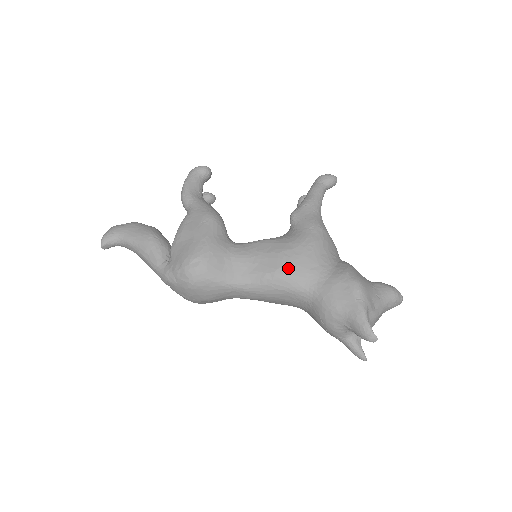
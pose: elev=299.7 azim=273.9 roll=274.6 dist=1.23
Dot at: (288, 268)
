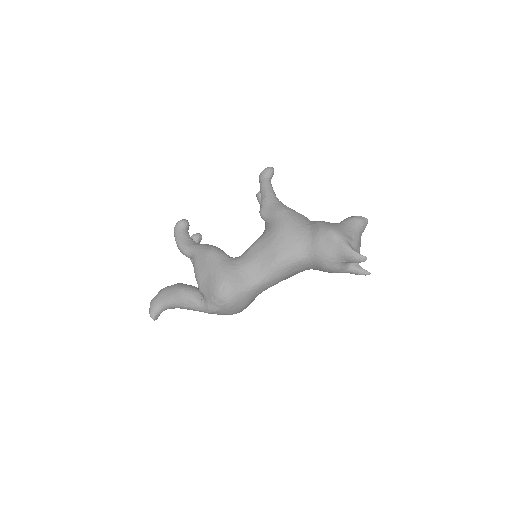
Dot at: (282, 251)
